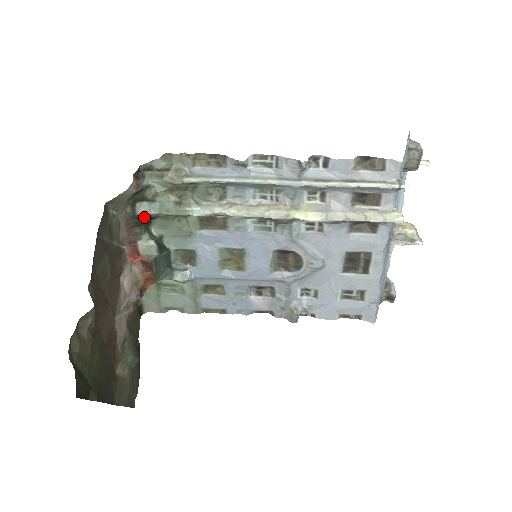
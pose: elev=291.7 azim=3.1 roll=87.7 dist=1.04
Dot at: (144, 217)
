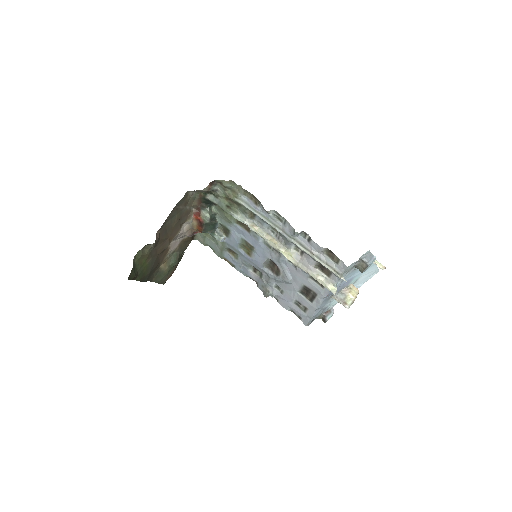
Dot at: (210, 201)
